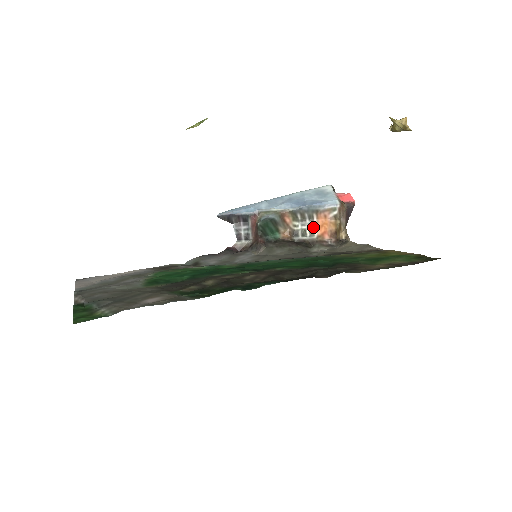
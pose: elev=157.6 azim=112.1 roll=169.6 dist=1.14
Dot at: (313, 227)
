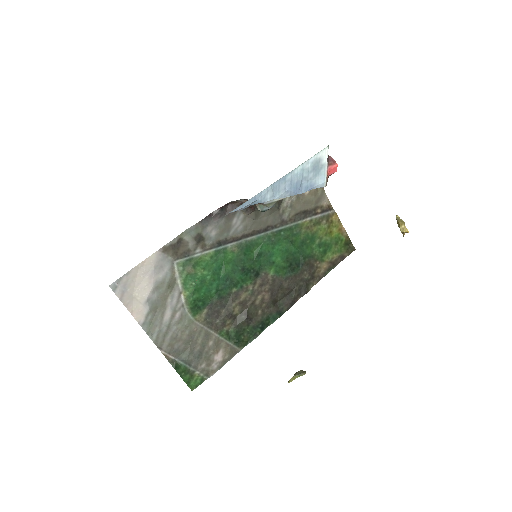
Dot at: occluded
